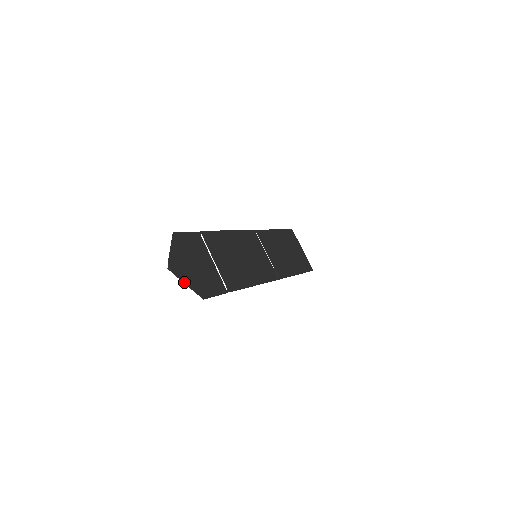
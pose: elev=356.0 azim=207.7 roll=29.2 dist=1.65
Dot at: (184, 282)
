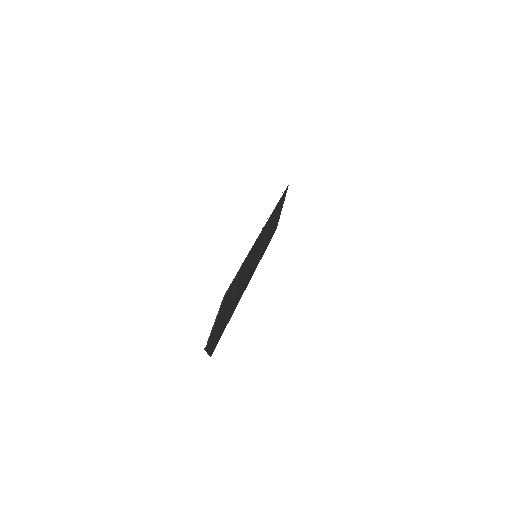
Dot at: (208, 353)
